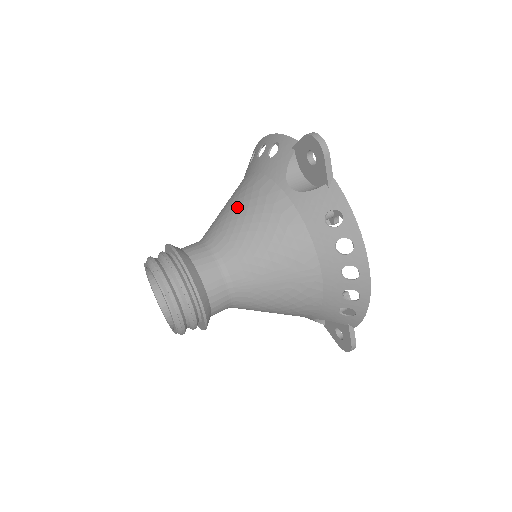
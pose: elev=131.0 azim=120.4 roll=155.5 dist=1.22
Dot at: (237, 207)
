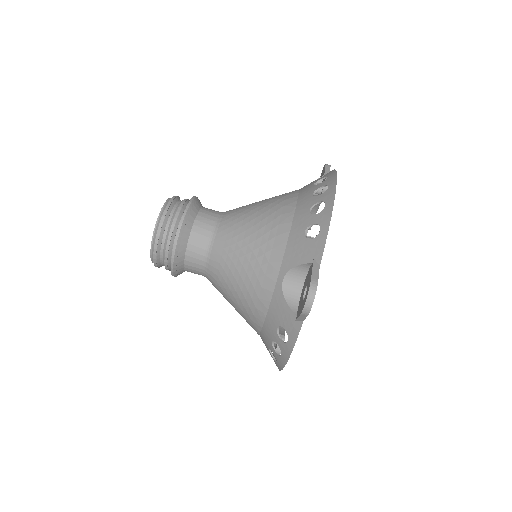
Dot at: (250, 238)
